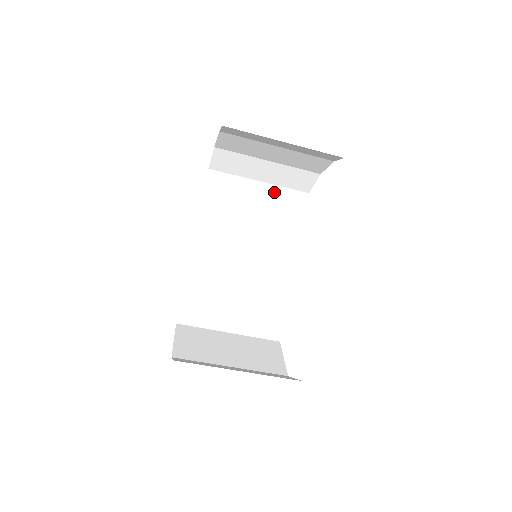
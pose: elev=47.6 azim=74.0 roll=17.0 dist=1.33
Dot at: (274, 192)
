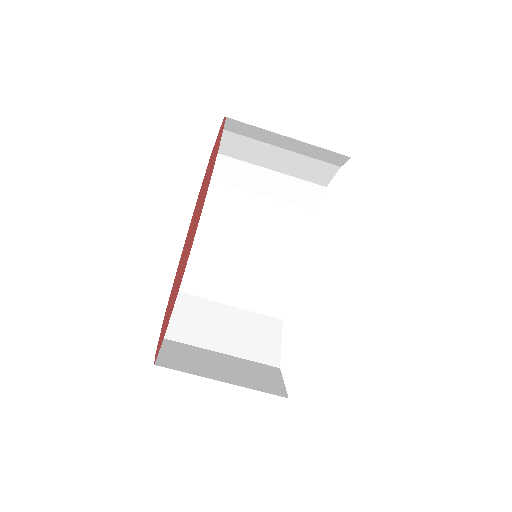
Dot at: (278, 208)
